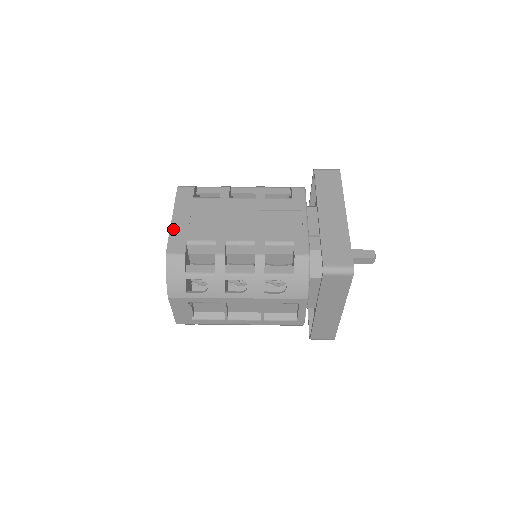
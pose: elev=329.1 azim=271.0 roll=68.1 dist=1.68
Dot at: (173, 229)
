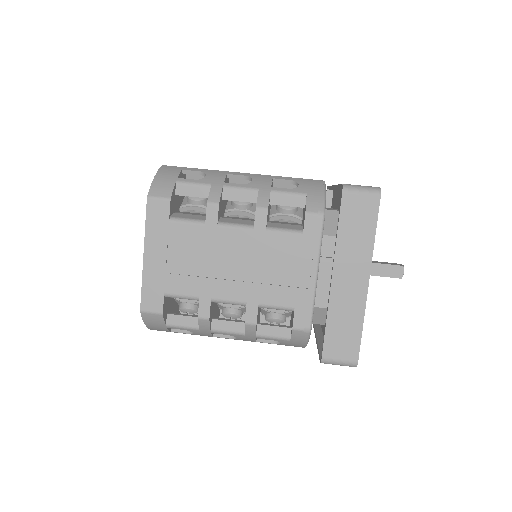
Dot at: (146, 274)
